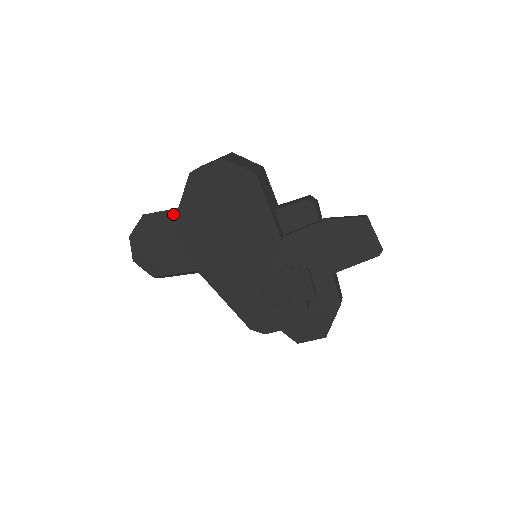
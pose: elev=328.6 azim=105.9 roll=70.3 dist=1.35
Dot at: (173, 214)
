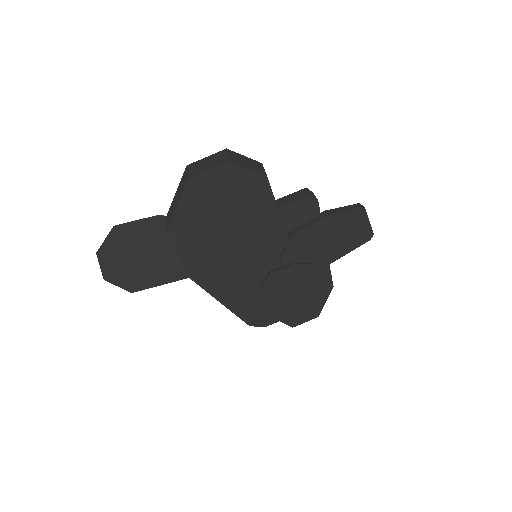
Dot at: (154, 222)
